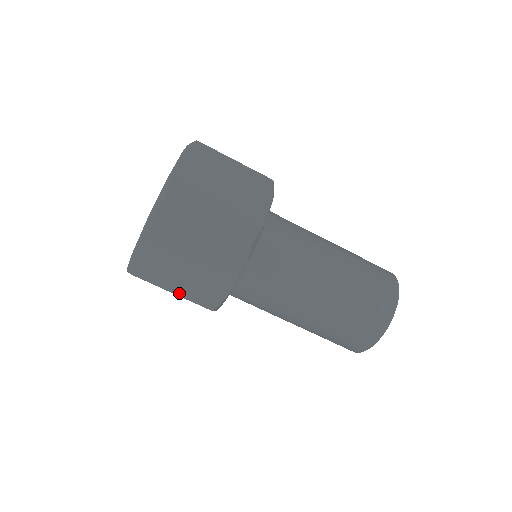
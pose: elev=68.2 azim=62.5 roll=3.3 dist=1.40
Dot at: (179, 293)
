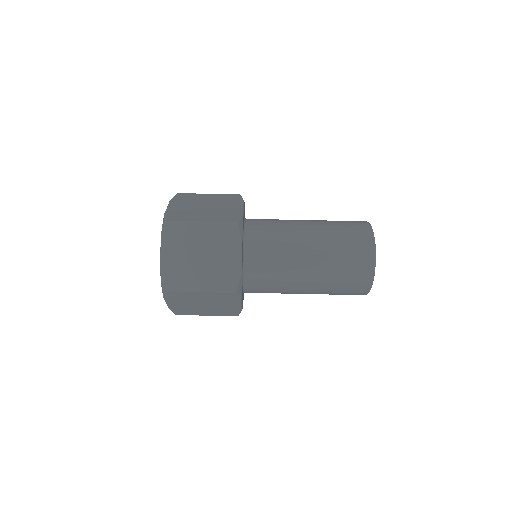
Dot at: (206, 221)
